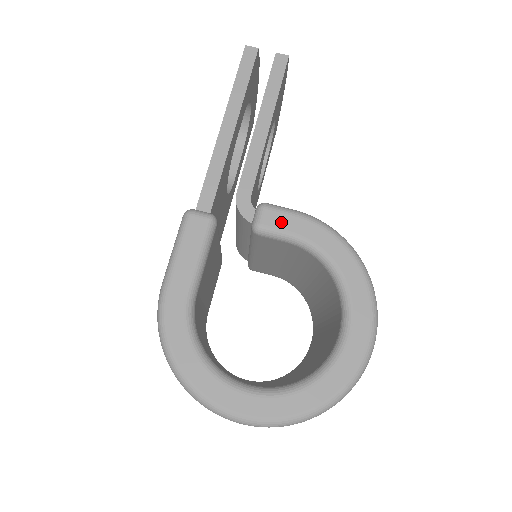
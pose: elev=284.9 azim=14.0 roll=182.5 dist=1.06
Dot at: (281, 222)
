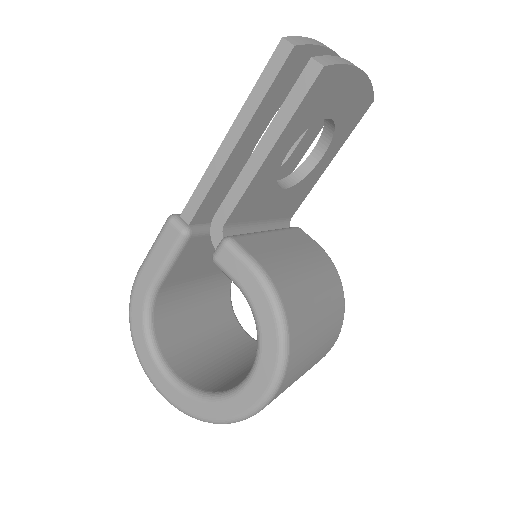
Dot at: (232, 265)
